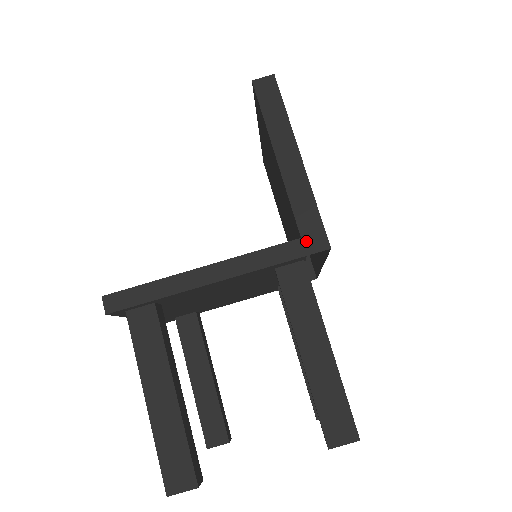
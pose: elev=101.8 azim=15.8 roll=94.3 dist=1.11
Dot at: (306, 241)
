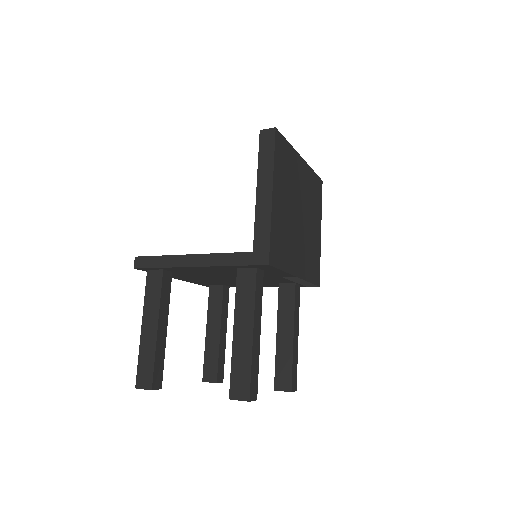
Dot at: (255, 255)
